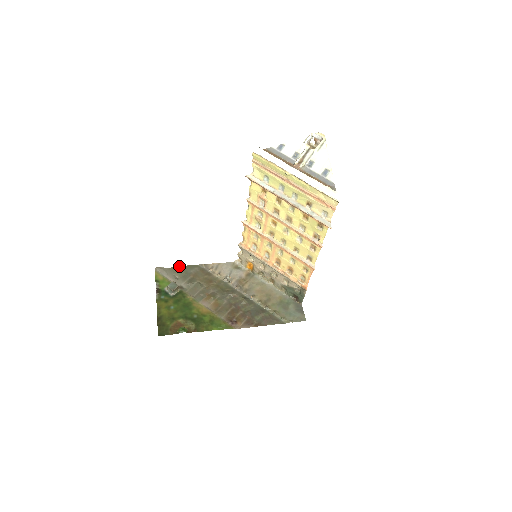
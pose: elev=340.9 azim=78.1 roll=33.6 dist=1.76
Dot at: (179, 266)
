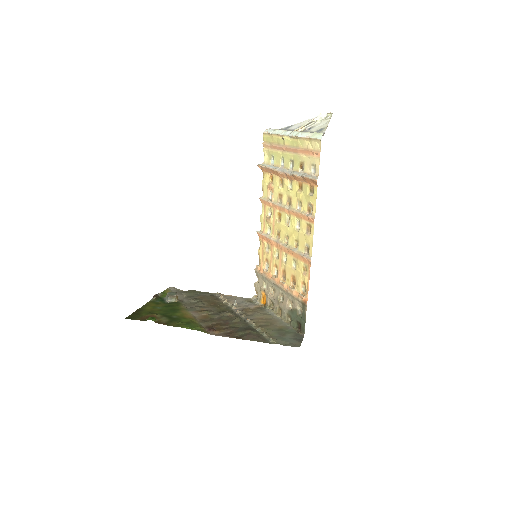
Dot at: (193, 290)
